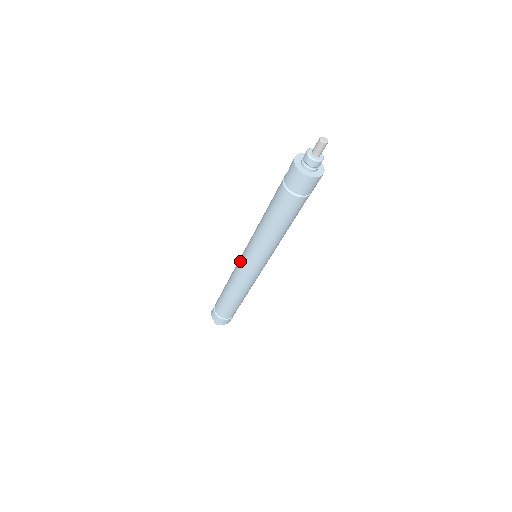
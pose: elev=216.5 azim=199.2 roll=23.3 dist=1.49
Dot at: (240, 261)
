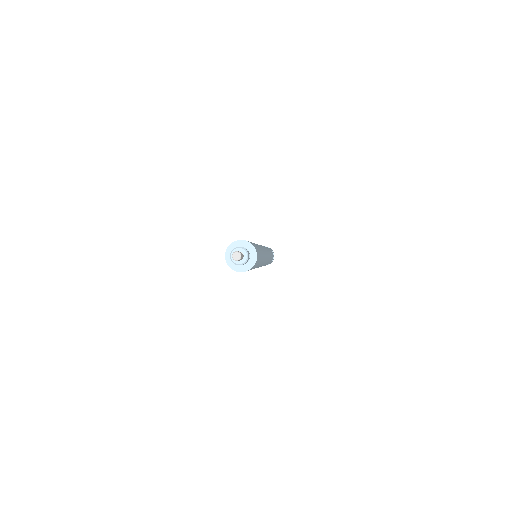
Dot at: occluded
